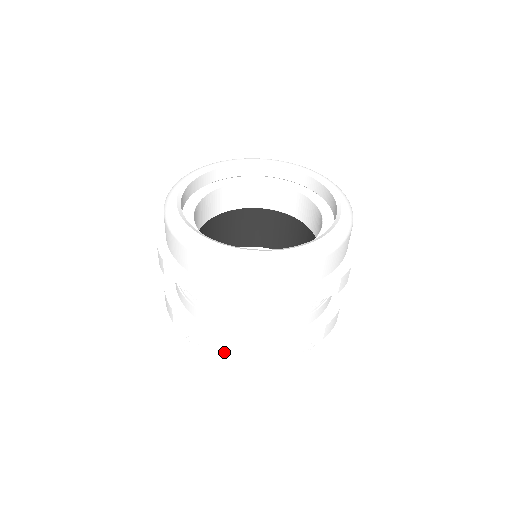
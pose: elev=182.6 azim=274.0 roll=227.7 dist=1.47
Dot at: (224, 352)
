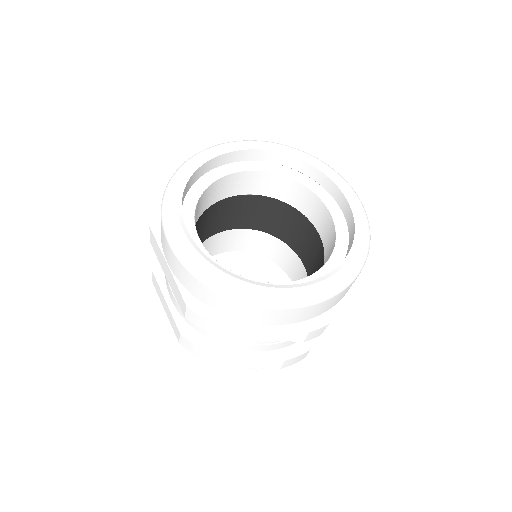
Dot at: (275, 367)
